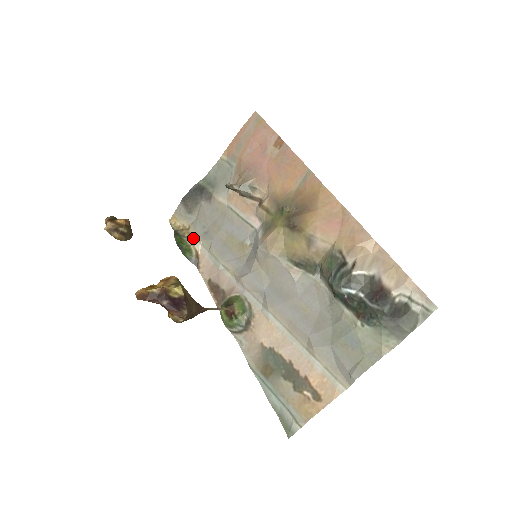
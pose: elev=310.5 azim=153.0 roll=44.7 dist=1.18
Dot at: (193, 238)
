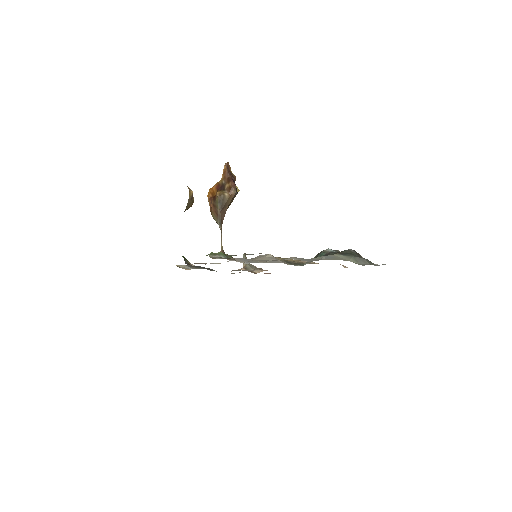
Dot at: occluded
